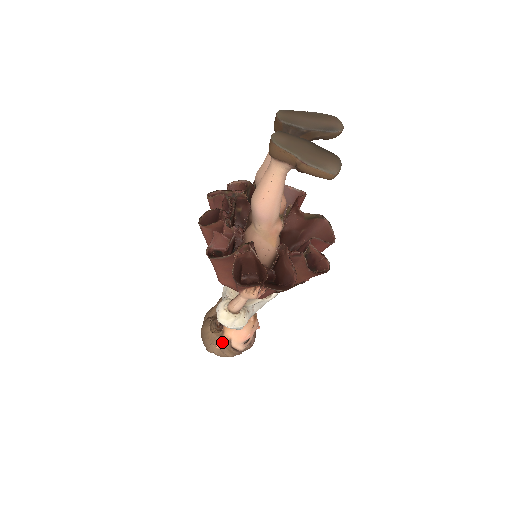
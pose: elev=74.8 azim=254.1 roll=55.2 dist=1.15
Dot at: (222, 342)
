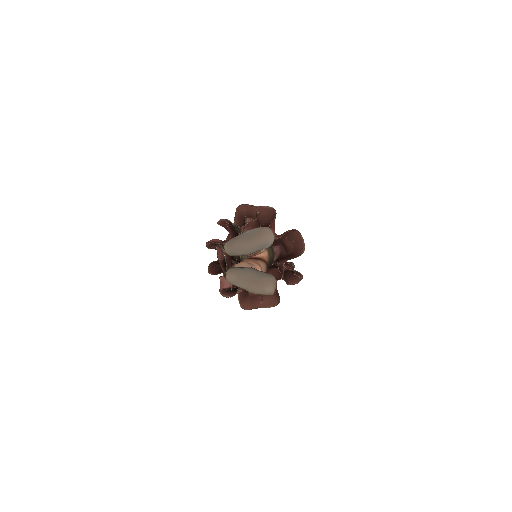
Dot at: occluded
